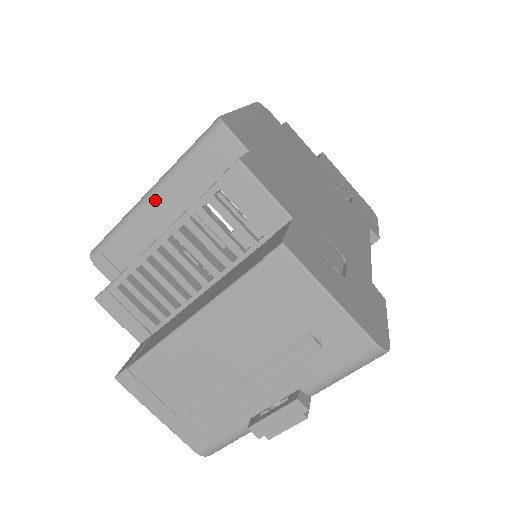
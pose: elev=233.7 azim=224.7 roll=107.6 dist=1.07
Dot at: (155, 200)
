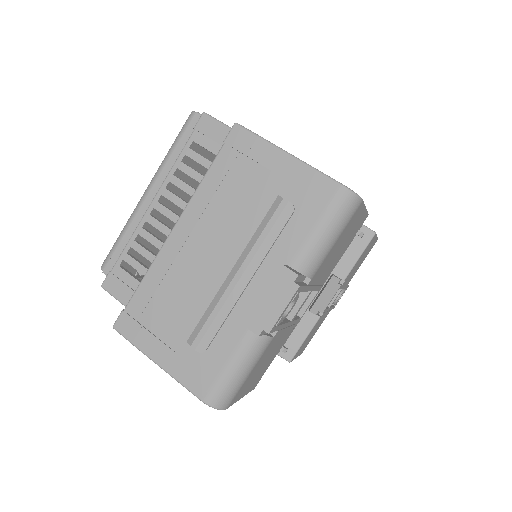
Dot at: (150, 191)
